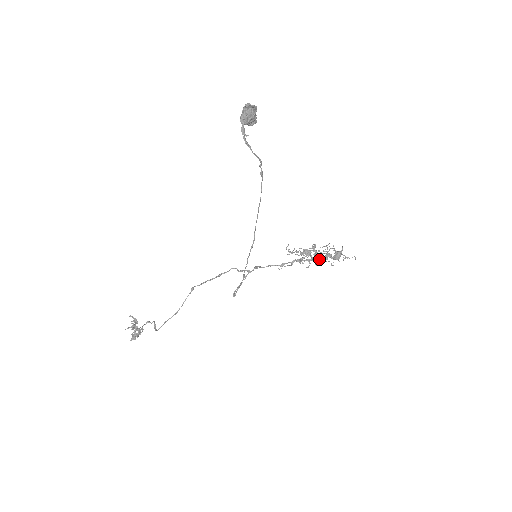
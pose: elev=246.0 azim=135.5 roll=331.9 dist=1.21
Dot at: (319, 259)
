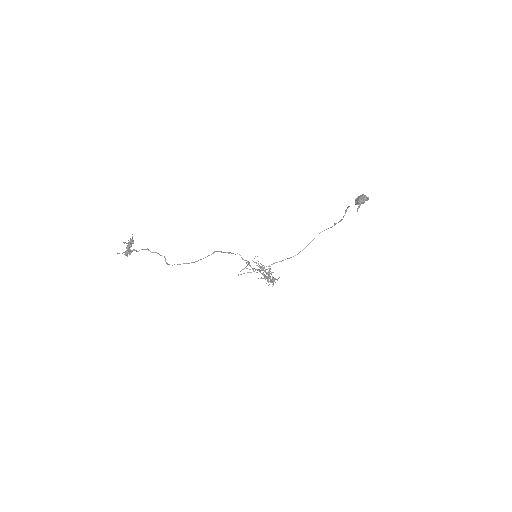
Dot at: (267, 277)
